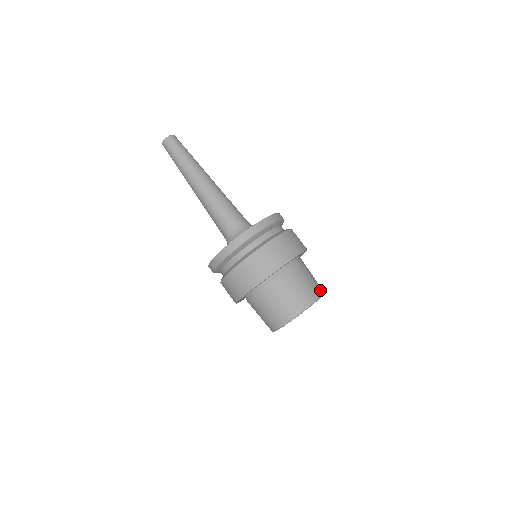
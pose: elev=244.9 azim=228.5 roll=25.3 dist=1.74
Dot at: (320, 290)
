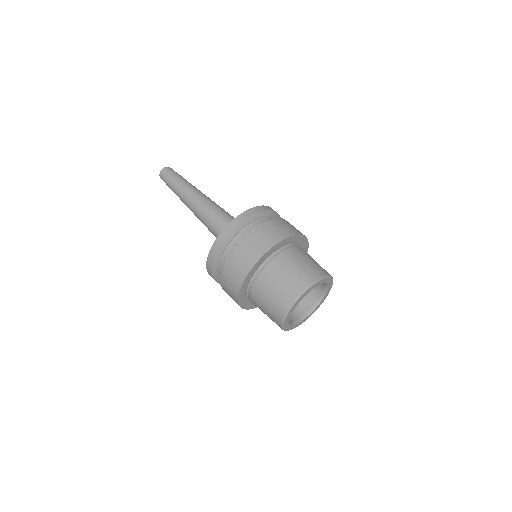
Dot at: (320, 273)
